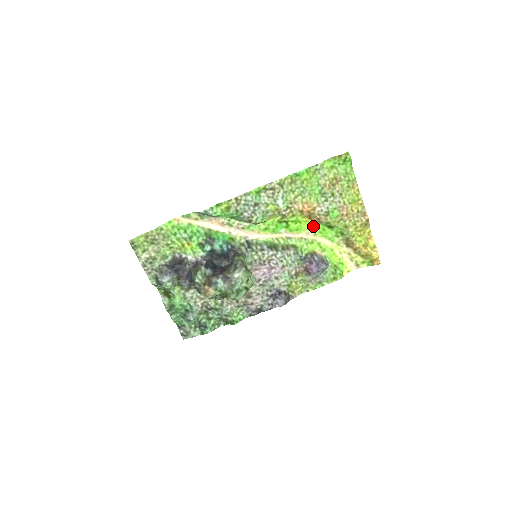
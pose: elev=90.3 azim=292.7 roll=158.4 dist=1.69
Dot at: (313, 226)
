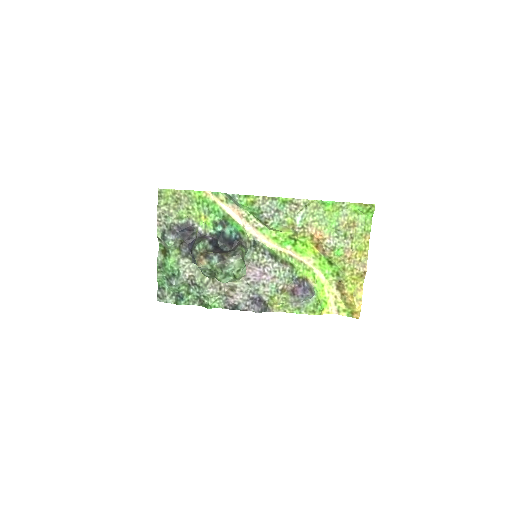
Dot at: (316, 255)
